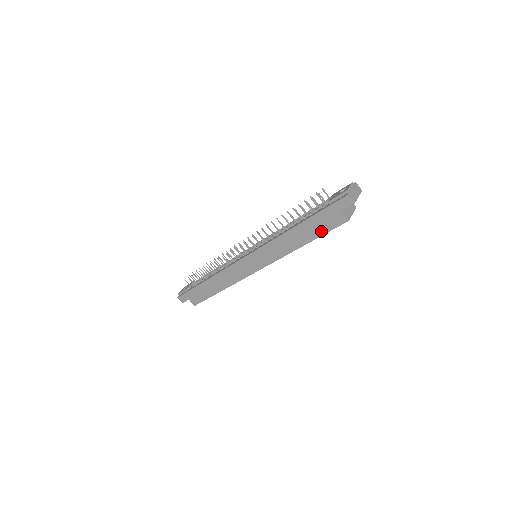
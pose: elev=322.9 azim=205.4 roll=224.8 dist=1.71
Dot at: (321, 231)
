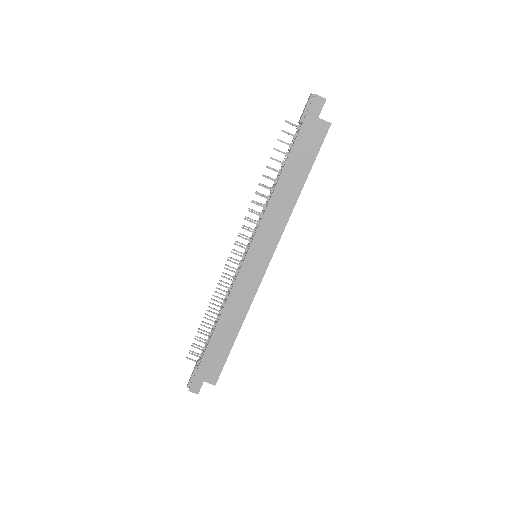
Dot at: (310, 157)
